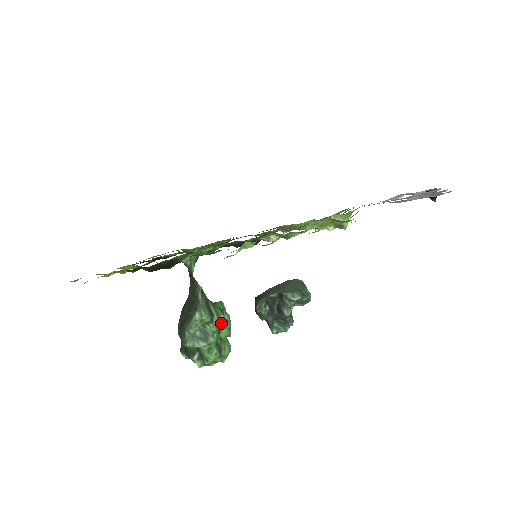
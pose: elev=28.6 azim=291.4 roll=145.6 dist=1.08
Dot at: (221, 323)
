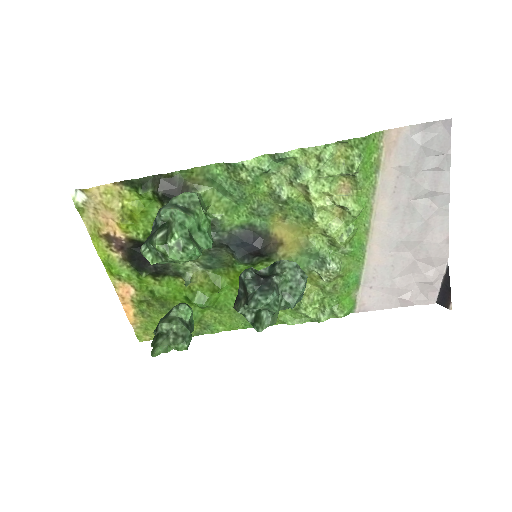
Dot at: (205, 222)
